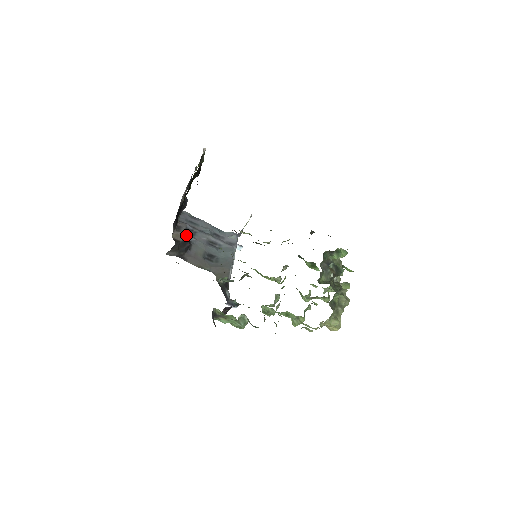
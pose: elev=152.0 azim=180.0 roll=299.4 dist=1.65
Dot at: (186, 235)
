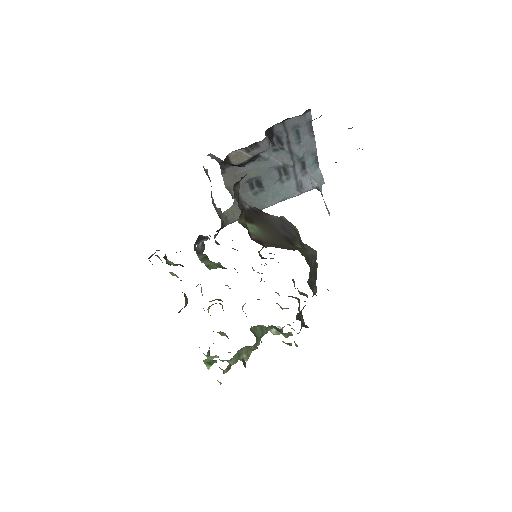
Dot at: (252, 158)
